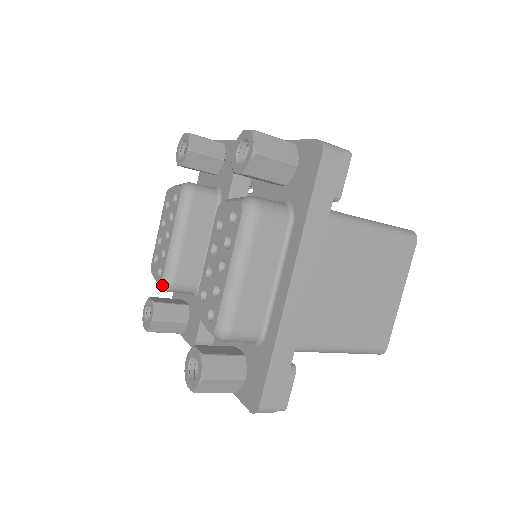
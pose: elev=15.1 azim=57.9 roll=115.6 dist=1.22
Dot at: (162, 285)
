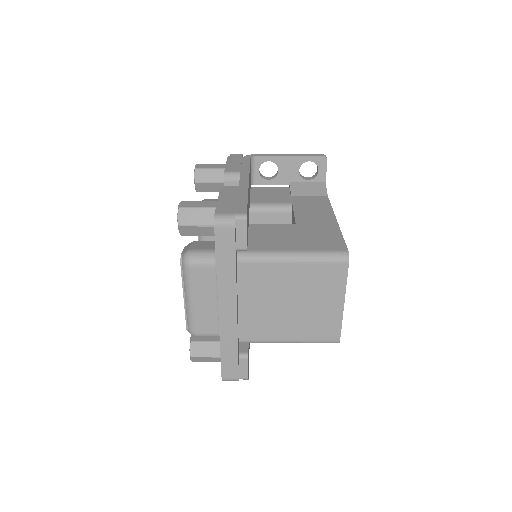
Dot at: occluded
